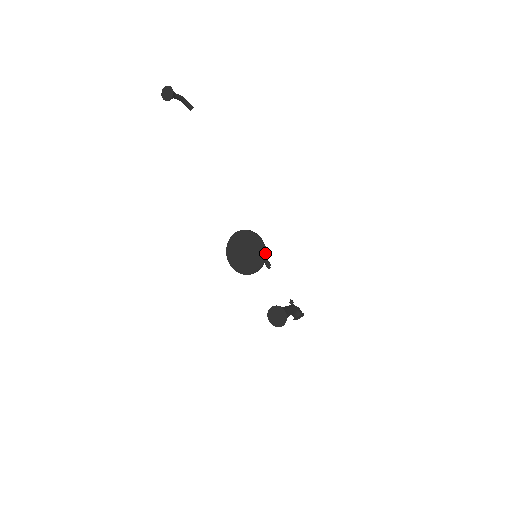
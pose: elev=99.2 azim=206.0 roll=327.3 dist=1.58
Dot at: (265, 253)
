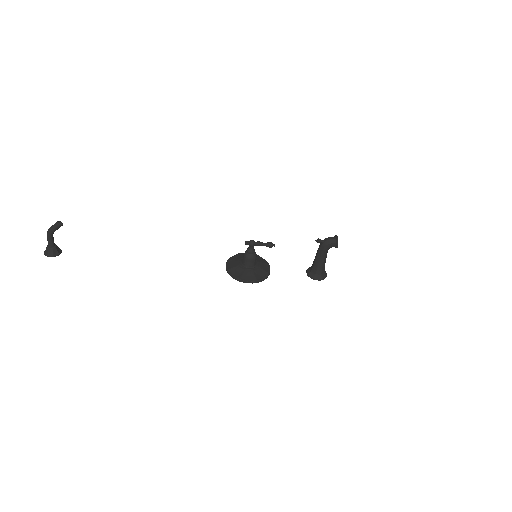
Dot at: occluded
